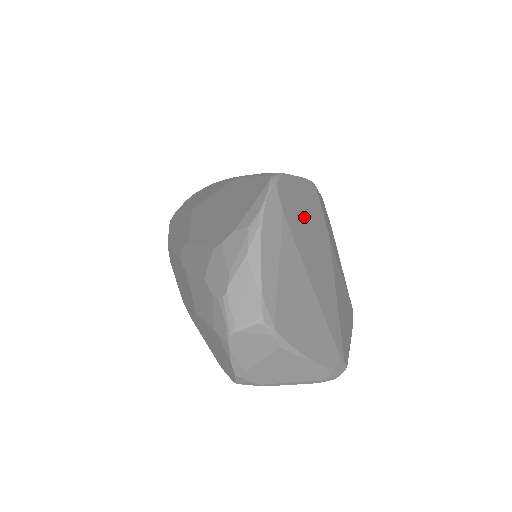
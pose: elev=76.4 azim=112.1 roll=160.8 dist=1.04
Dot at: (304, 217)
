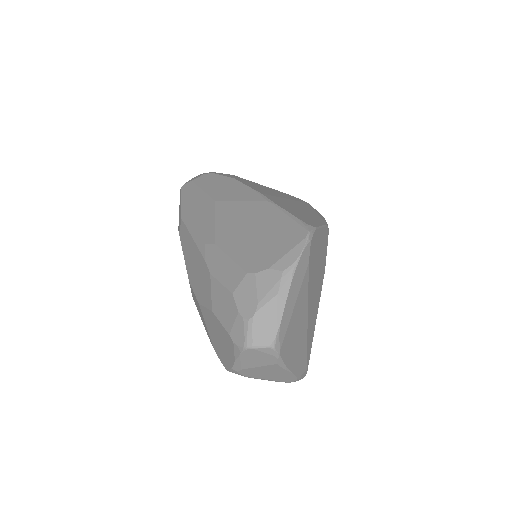
Dot at: (317, 260)
